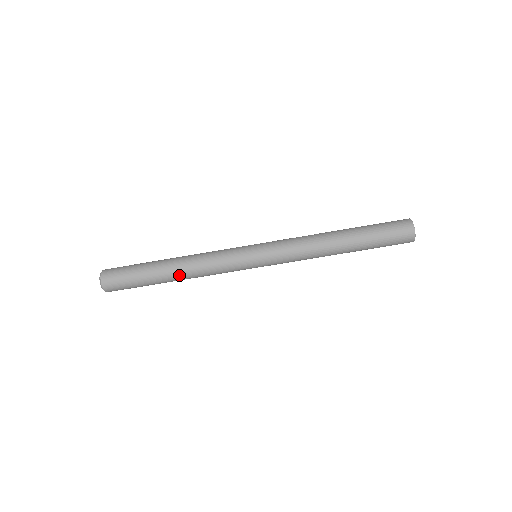
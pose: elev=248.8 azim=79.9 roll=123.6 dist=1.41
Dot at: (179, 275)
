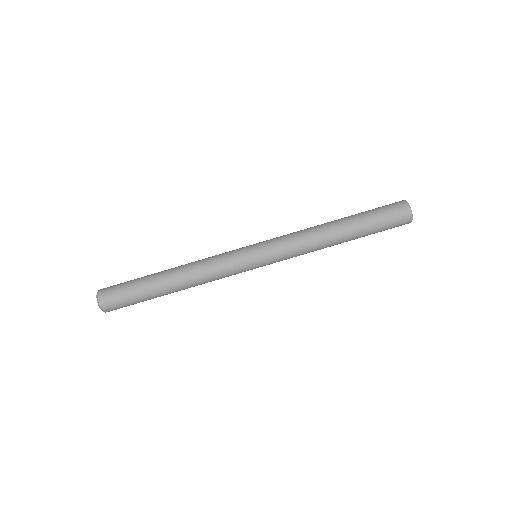
Dot at: (180, 286)
